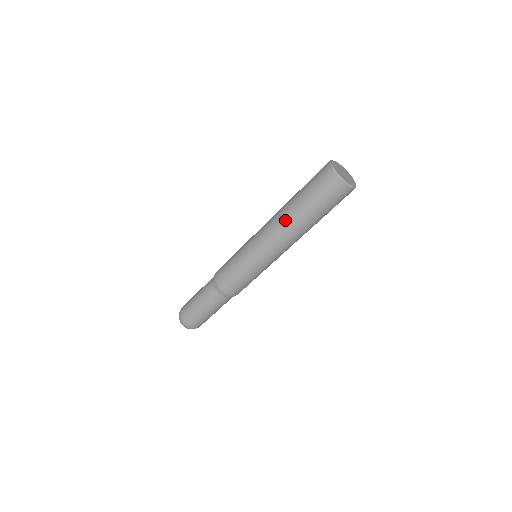
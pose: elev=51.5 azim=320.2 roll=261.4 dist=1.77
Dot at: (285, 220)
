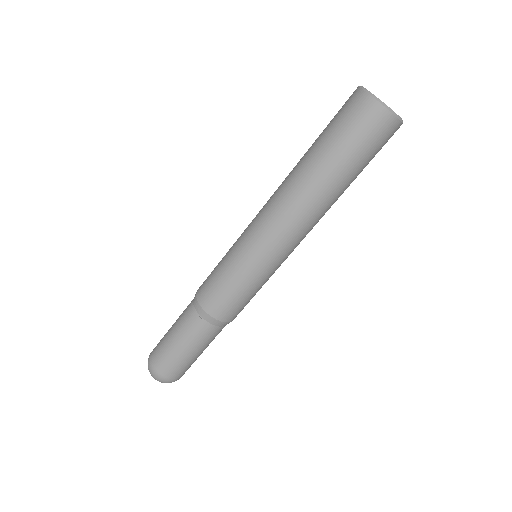
Dot at: (306, 194)
